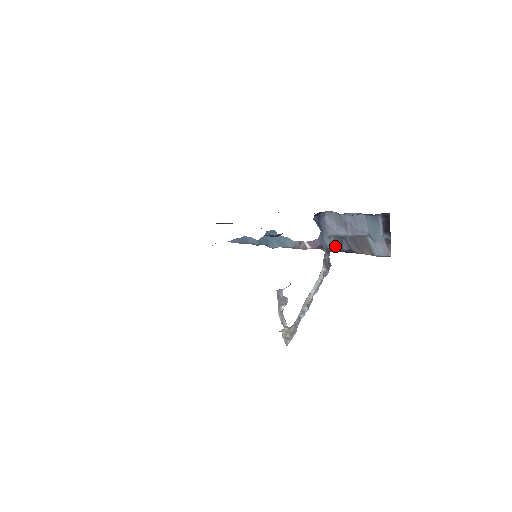
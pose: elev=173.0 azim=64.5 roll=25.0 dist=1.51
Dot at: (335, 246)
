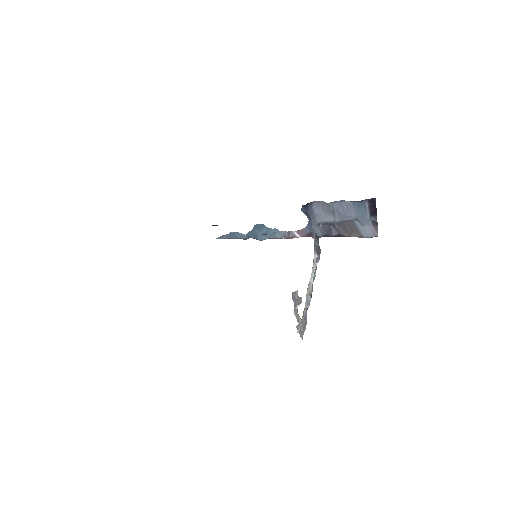
Dot at: (324, 232)
